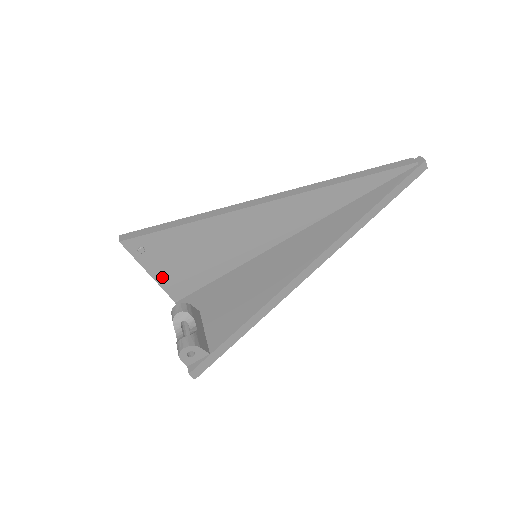
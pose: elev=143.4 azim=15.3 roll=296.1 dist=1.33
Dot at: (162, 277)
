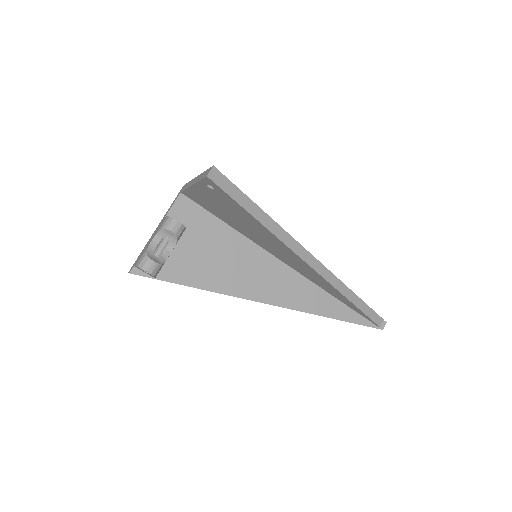
Dot at: (197, 191)
